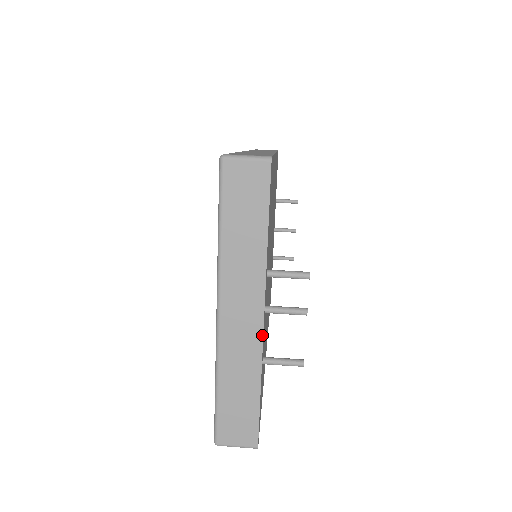
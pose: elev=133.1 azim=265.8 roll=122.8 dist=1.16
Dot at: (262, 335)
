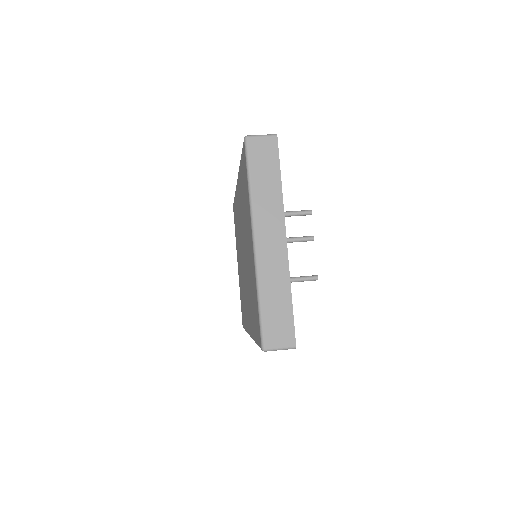
Dot at: (287, 253)
